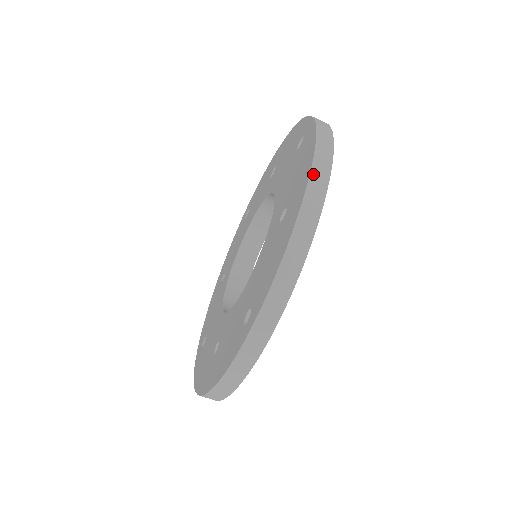
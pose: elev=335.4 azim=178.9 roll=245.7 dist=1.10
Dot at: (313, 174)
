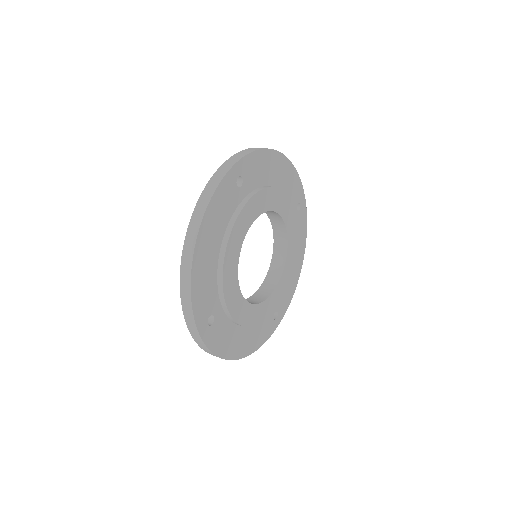
Dot at: (189, 229)
